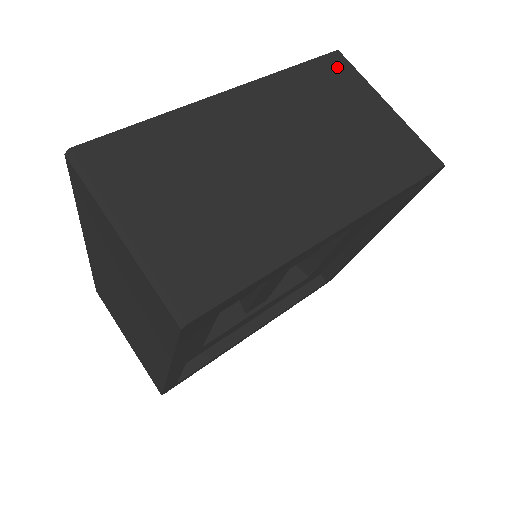
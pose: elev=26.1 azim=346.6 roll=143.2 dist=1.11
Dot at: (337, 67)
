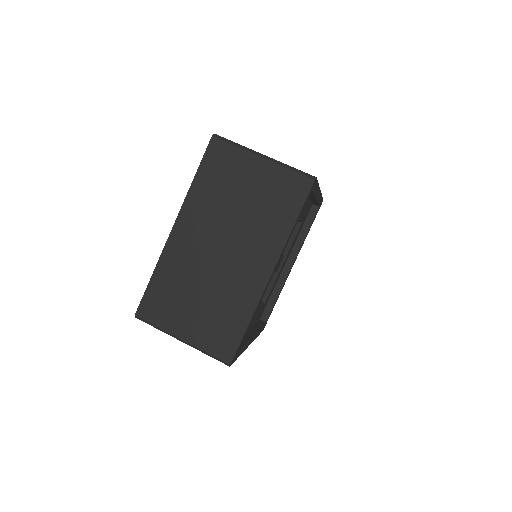
Dot at: (218, 152)
